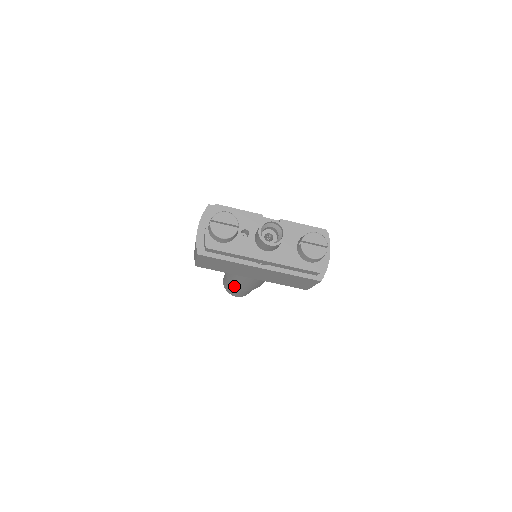
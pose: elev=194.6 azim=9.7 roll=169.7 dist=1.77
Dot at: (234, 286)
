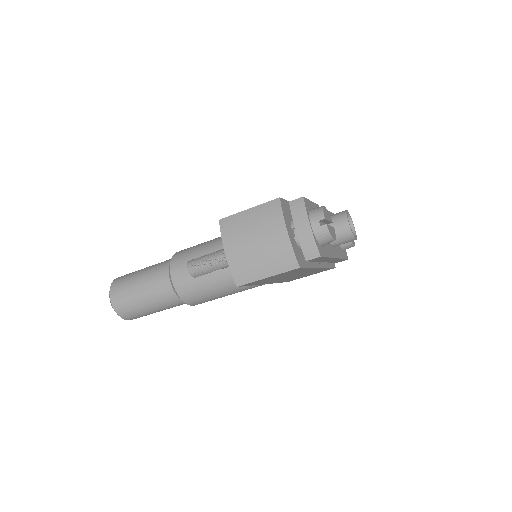
Dot at: (188, 303)
